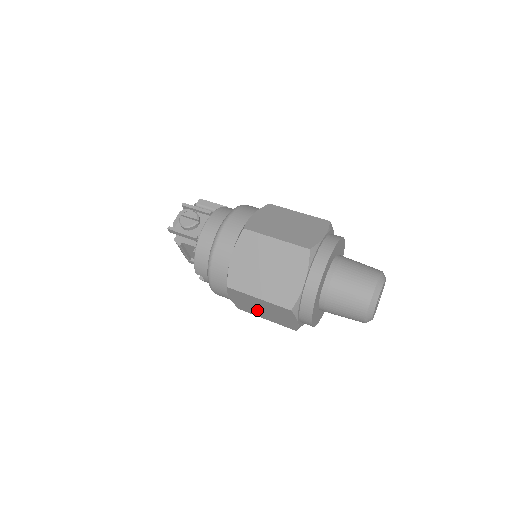
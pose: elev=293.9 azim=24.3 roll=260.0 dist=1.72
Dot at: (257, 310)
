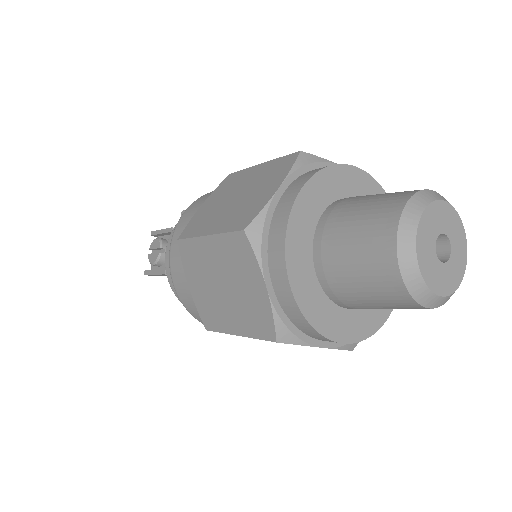
Dot at: occluded
